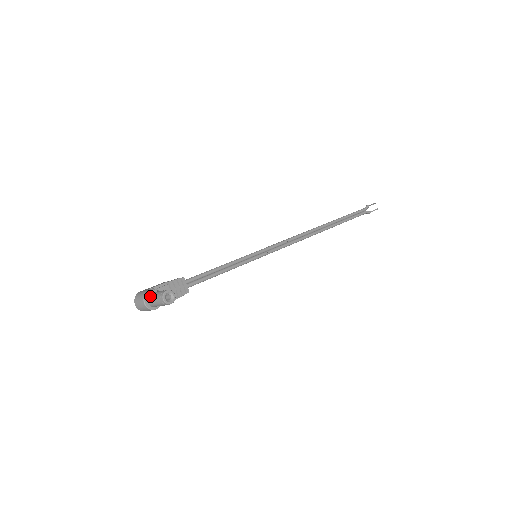
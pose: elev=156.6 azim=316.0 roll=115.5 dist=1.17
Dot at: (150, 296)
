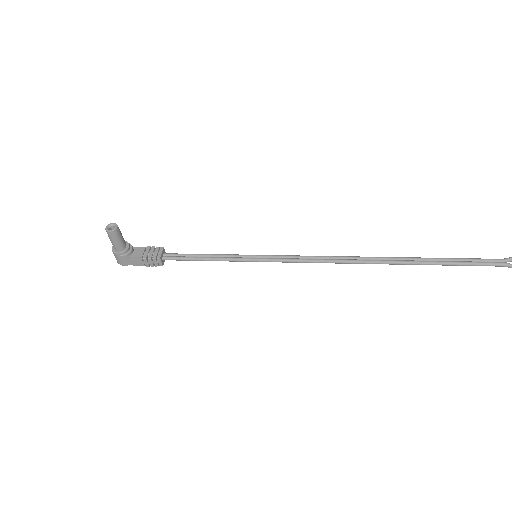
Dot at: occluded
